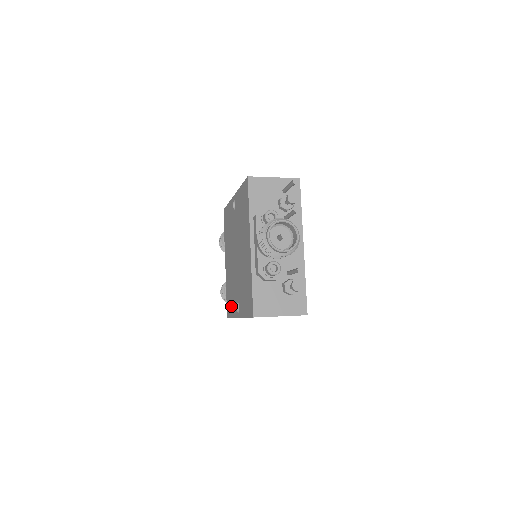
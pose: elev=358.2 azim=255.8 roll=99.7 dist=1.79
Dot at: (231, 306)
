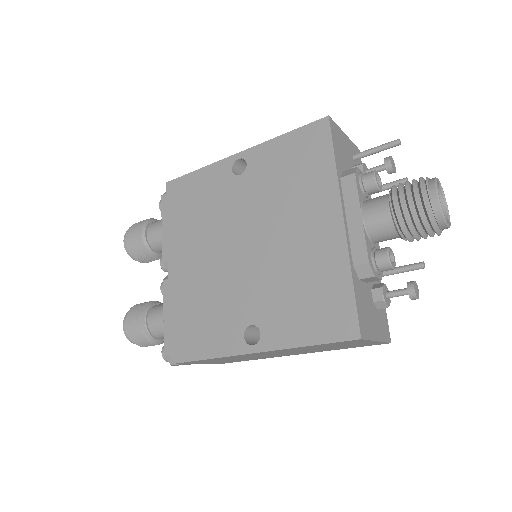
Dot at: (204, 338)
